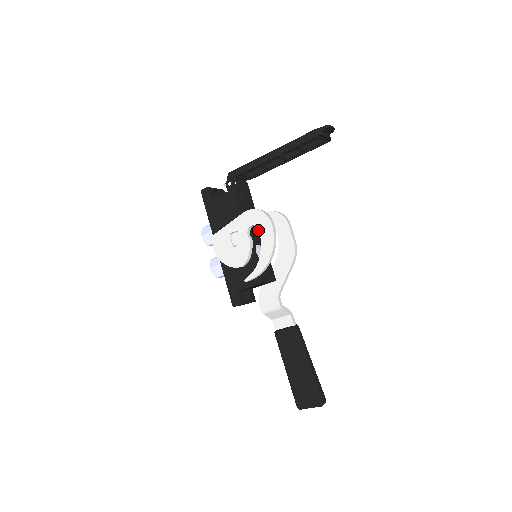
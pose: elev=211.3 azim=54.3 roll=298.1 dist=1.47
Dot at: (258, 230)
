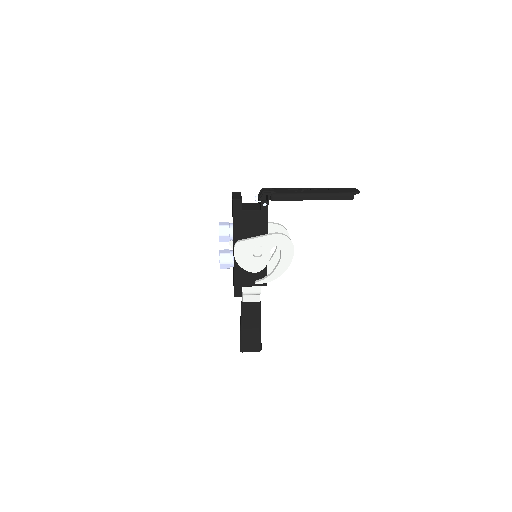
Dot at: (281, 251)
